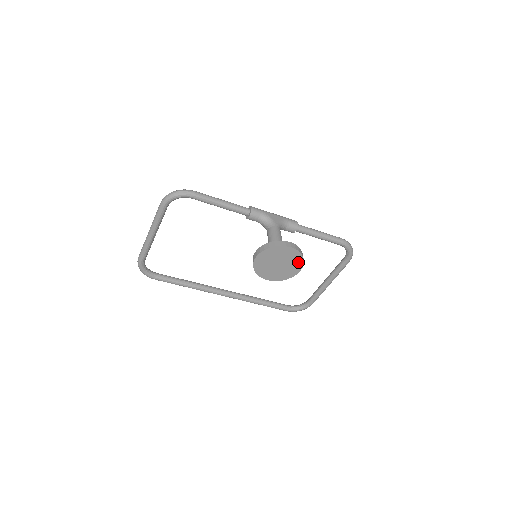
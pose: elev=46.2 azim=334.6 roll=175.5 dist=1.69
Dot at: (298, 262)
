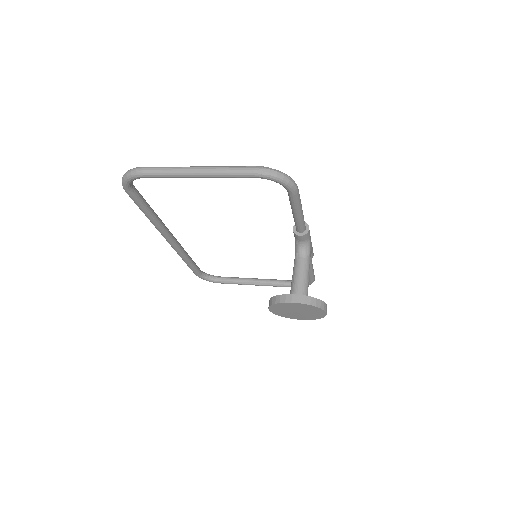
Dot at: (310, 318)
